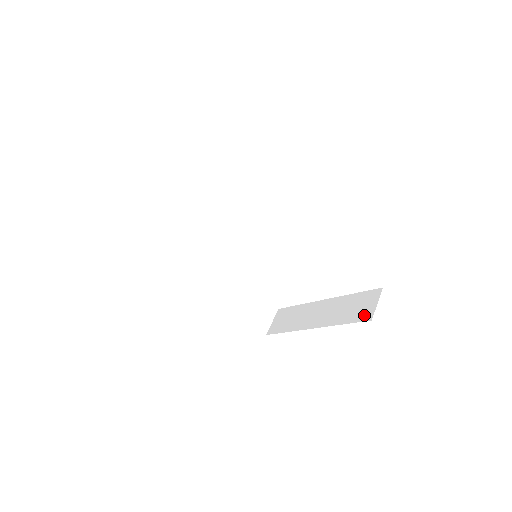
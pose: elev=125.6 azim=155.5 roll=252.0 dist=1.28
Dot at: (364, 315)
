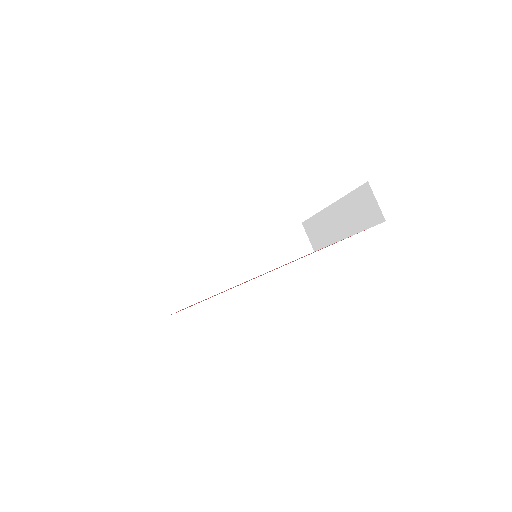
Dot at: (375, 217)
